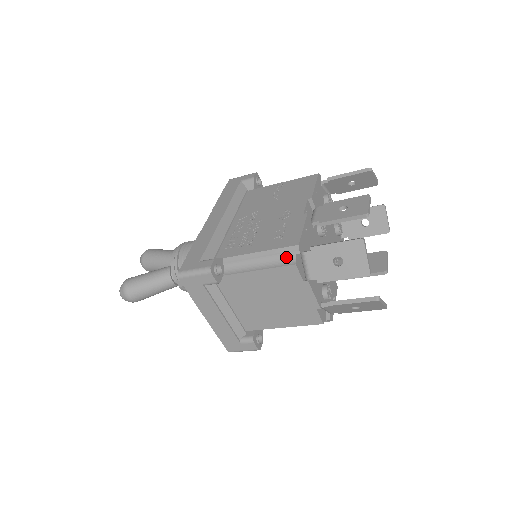
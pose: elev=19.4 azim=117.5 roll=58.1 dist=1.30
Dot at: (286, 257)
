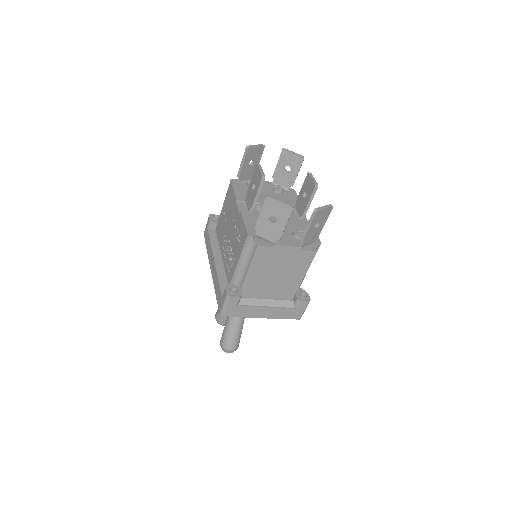
Dot at: (251, 247)
